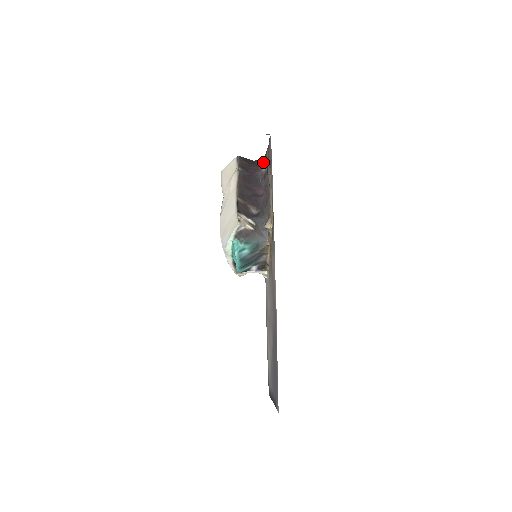
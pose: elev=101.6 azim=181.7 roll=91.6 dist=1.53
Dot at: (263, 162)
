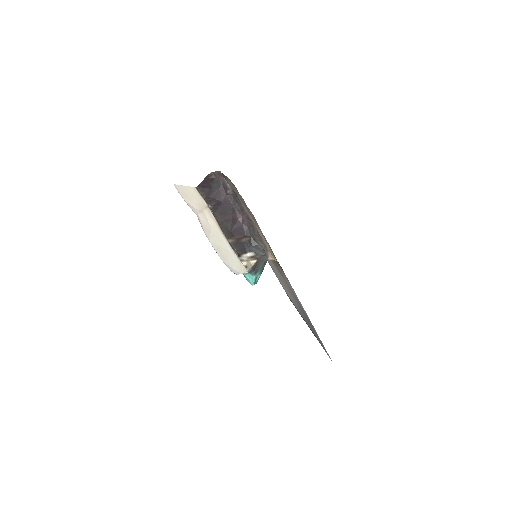
Dot at: (222, 179)
